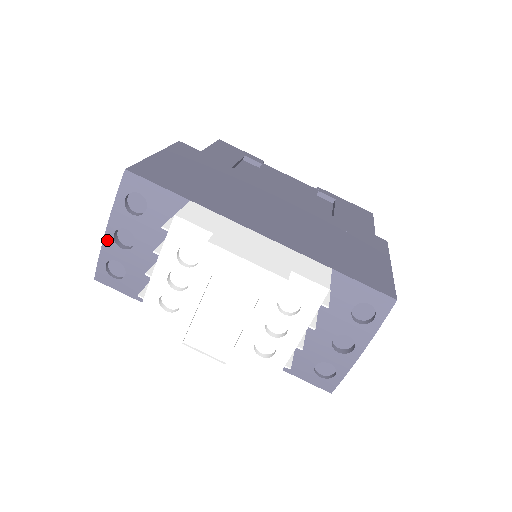
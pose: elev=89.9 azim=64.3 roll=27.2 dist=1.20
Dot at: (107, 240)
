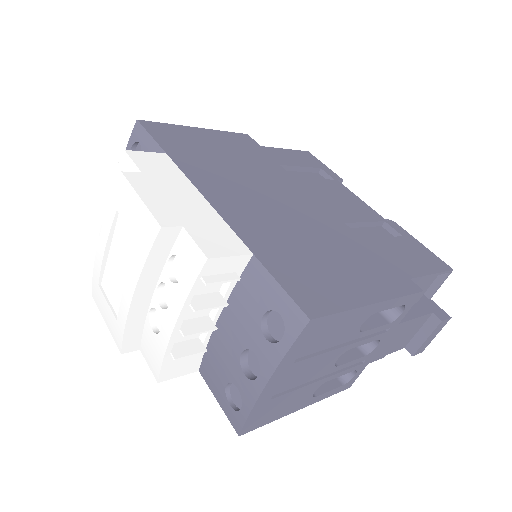
Dot at: occluded
